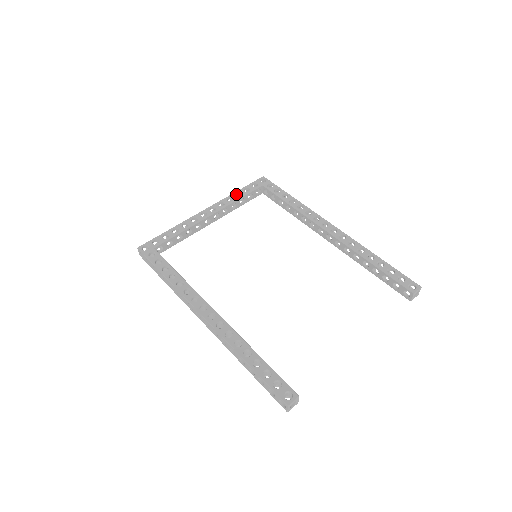
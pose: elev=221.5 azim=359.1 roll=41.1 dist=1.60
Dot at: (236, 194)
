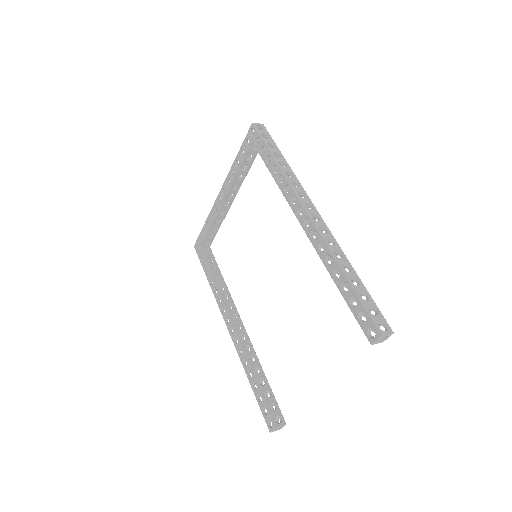
Dot at: (236, 162)
